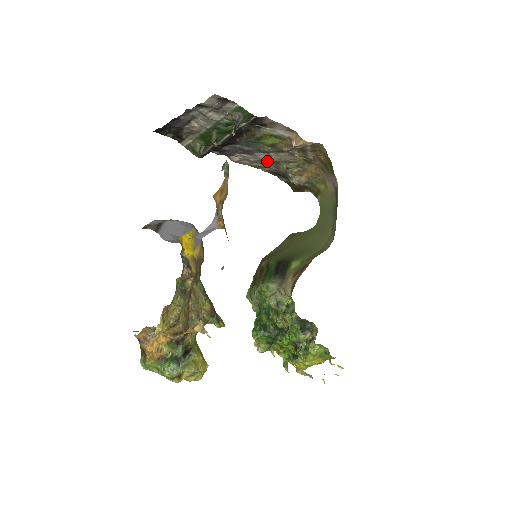
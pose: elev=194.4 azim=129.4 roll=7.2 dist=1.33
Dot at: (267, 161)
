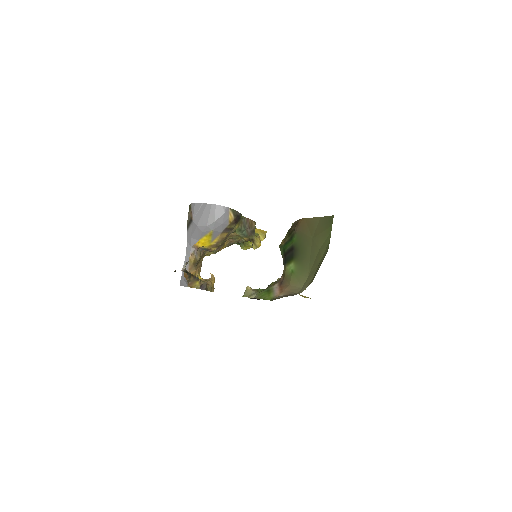
Dot at: occluded
